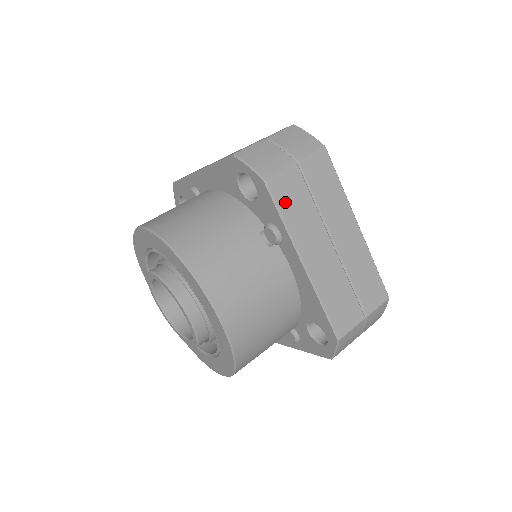
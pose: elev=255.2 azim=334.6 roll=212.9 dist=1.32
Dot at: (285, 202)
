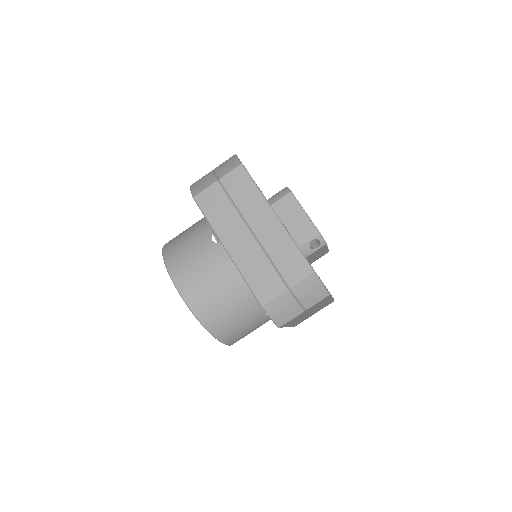
Dot at: (209, 210)
